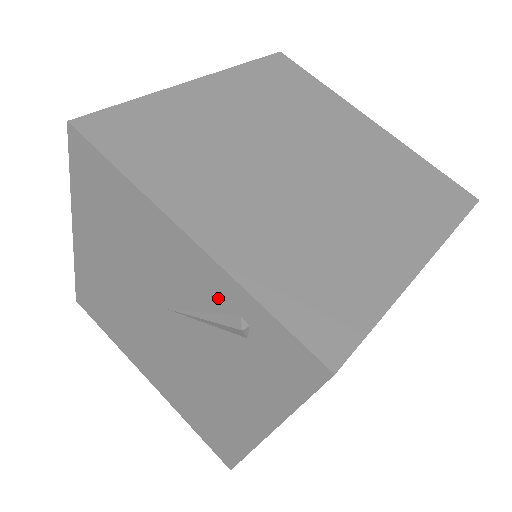
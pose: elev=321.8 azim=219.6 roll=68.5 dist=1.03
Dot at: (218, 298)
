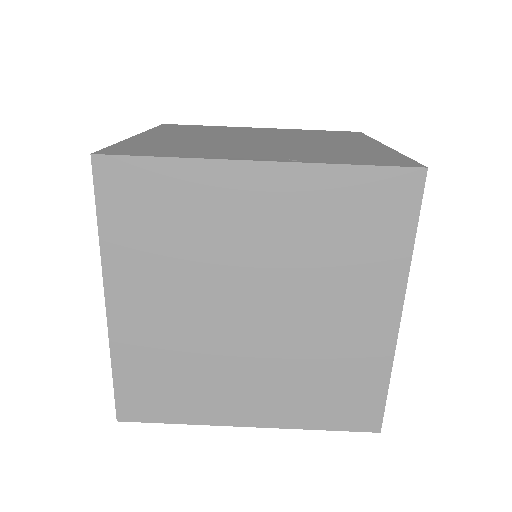
Dot at: occluded
